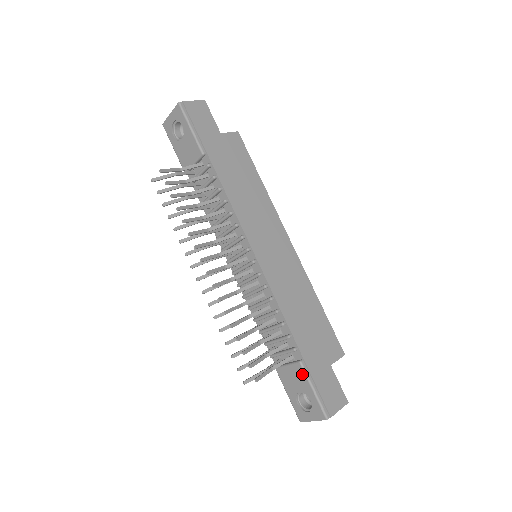
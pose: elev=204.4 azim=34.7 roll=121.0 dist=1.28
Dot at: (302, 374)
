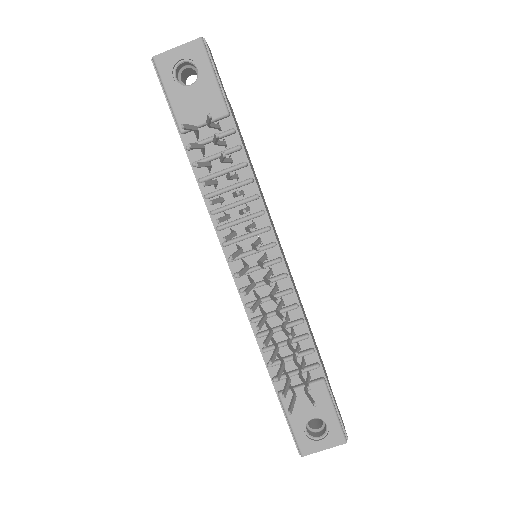
Dot at: (324, 394)
